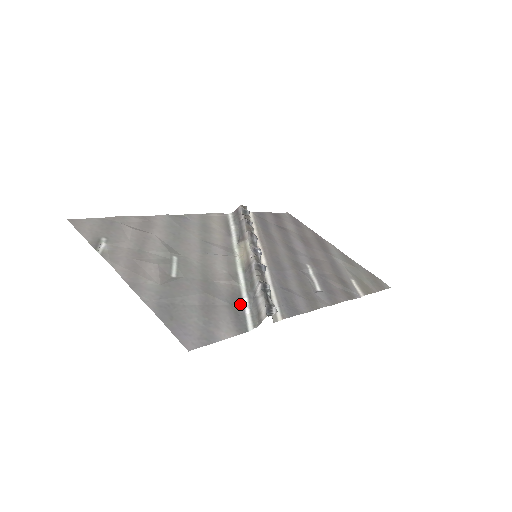
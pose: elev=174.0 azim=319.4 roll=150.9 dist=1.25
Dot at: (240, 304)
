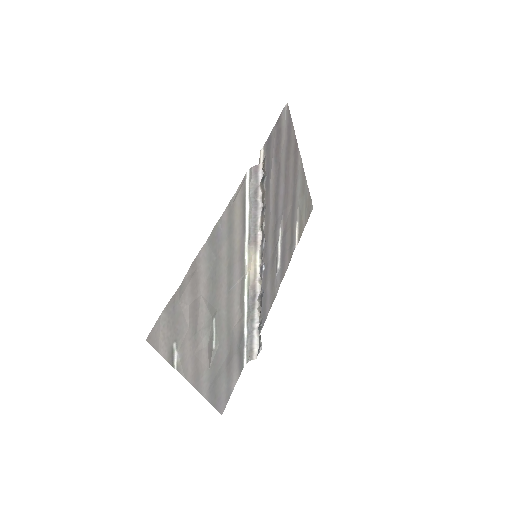
Dot at: (243, 343)
